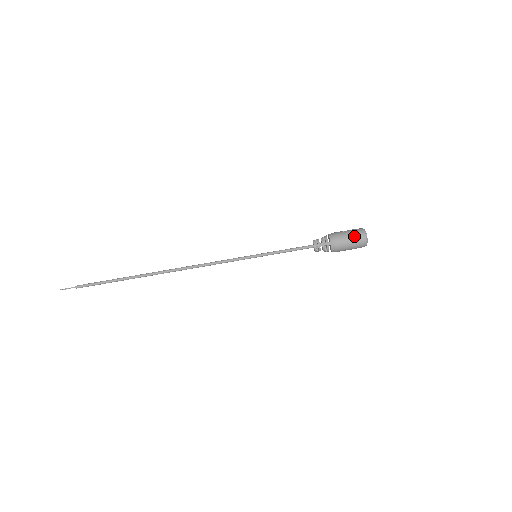
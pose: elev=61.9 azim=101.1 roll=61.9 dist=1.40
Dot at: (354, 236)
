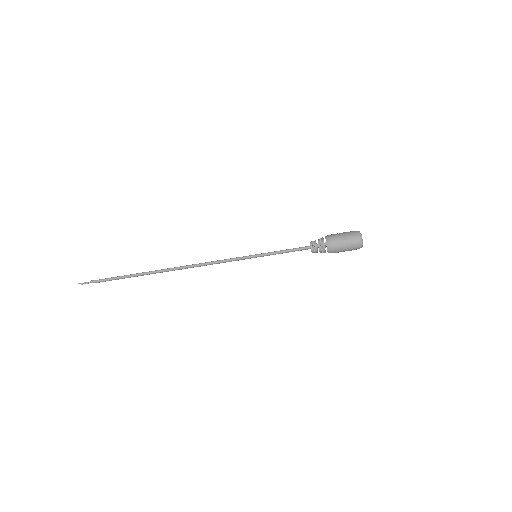
Dot at: (349, 237)
